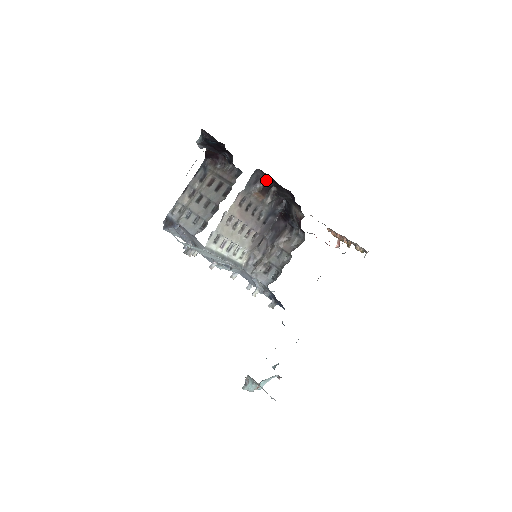
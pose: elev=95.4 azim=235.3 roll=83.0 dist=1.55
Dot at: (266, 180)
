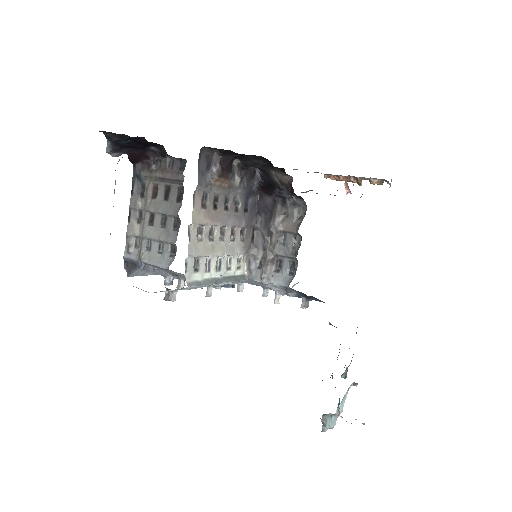
Dot at: (221, 156)
